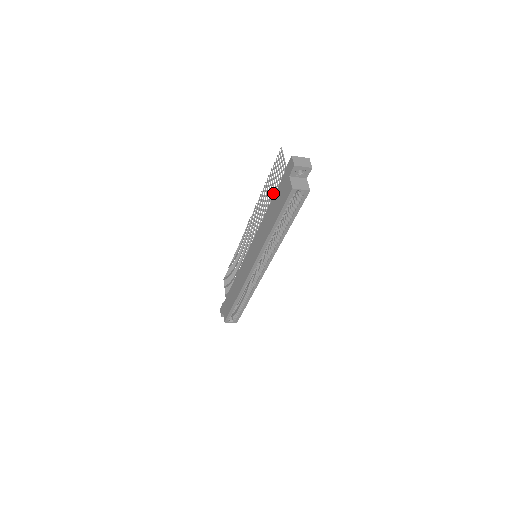
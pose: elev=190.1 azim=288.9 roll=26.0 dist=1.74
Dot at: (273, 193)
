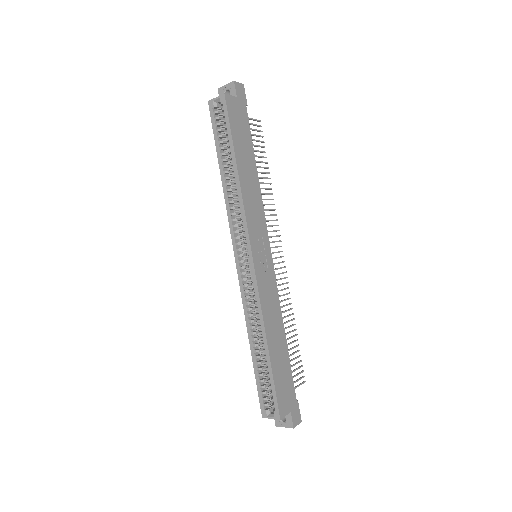
Dot at: occluded
